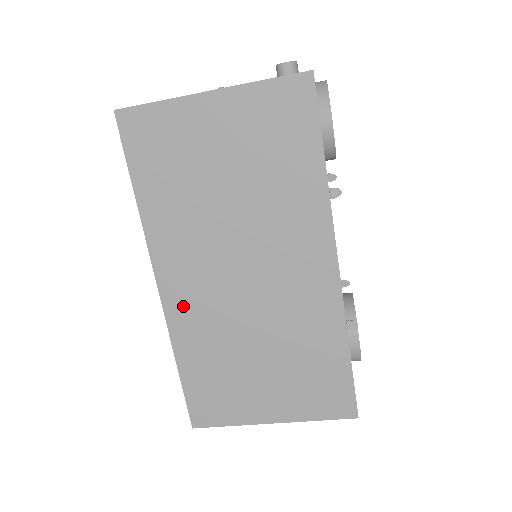
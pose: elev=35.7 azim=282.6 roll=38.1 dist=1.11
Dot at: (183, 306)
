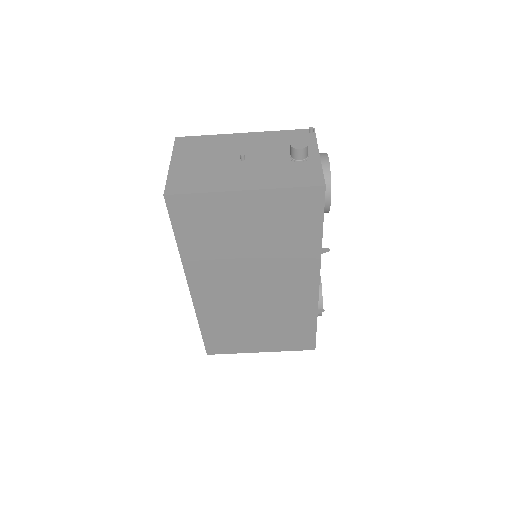
Dot at: (208, 301)
